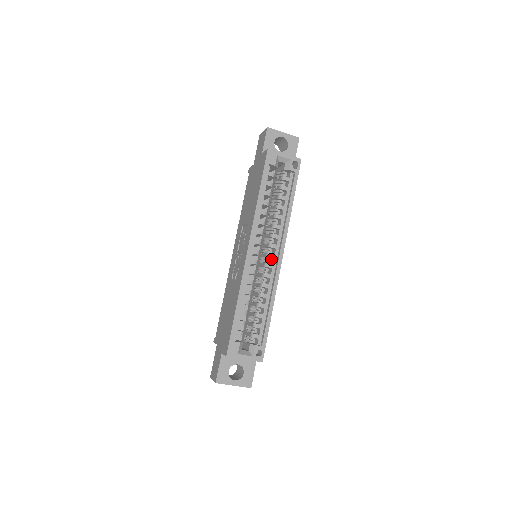
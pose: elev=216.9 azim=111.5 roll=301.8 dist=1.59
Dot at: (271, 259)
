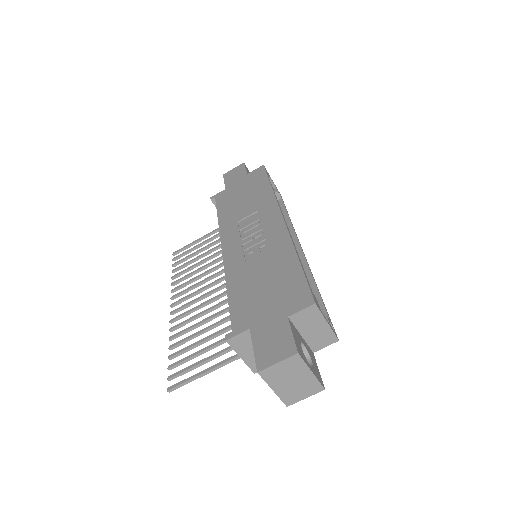
Dot at: occluded
